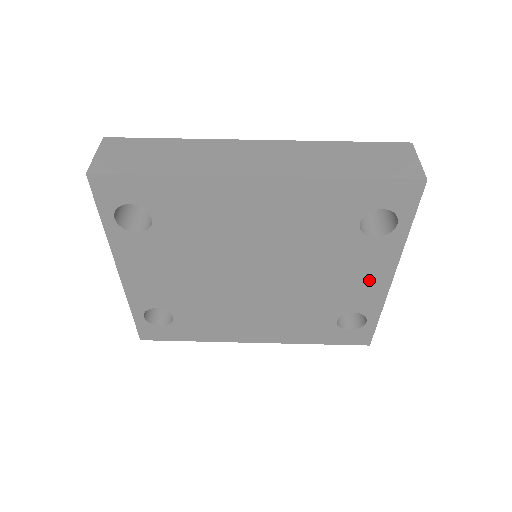
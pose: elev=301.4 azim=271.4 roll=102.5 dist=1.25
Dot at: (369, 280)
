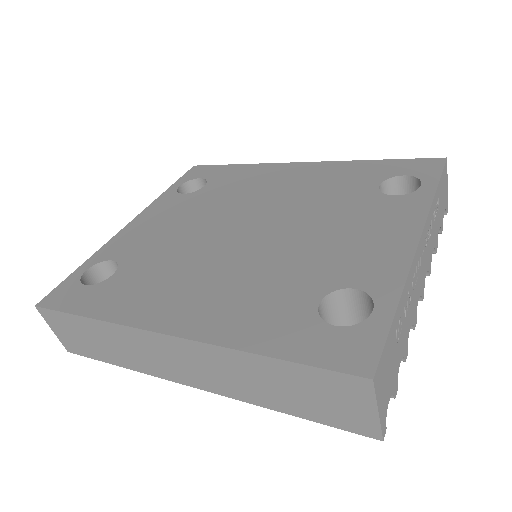
Dot at: (385, 239)
